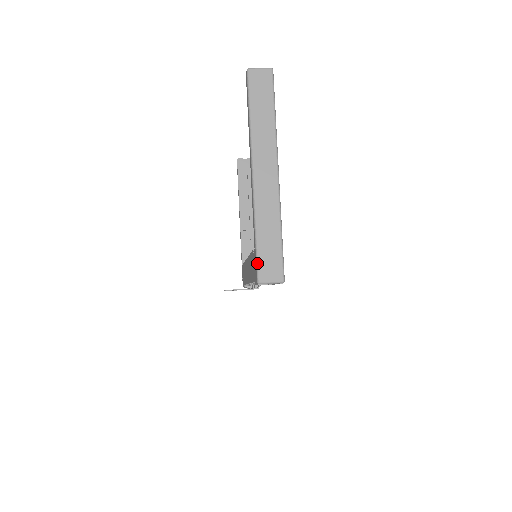
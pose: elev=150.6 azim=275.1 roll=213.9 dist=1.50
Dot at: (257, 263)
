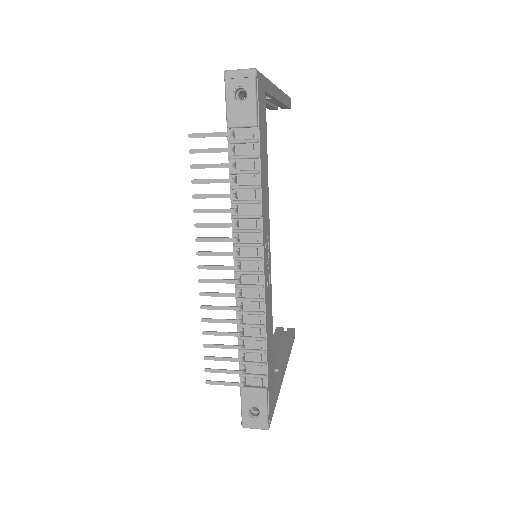
Dot at: occluded
